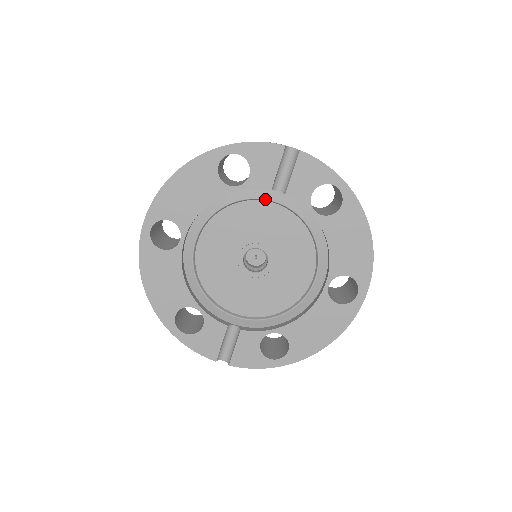
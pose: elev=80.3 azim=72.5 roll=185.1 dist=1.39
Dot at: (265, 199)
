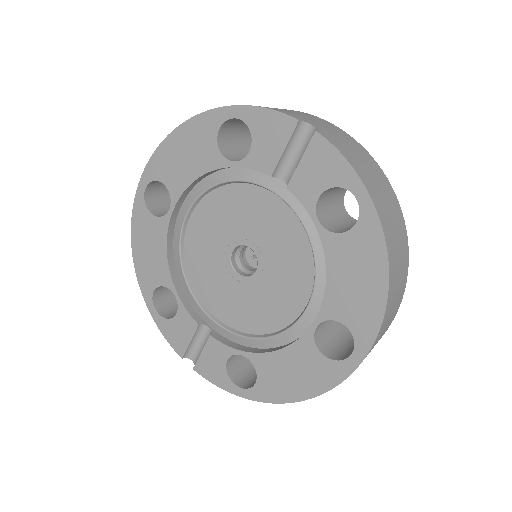
Dot at: (265, 187)
